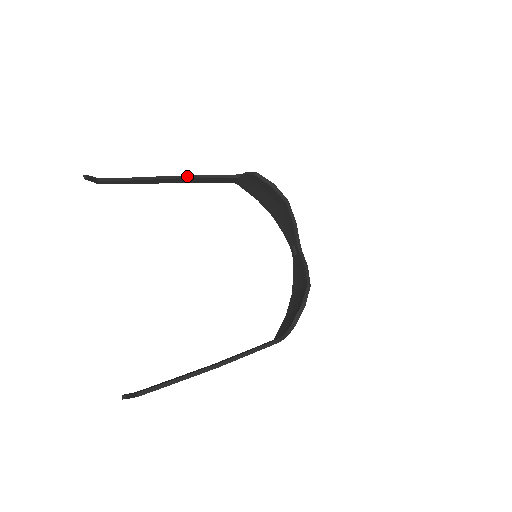
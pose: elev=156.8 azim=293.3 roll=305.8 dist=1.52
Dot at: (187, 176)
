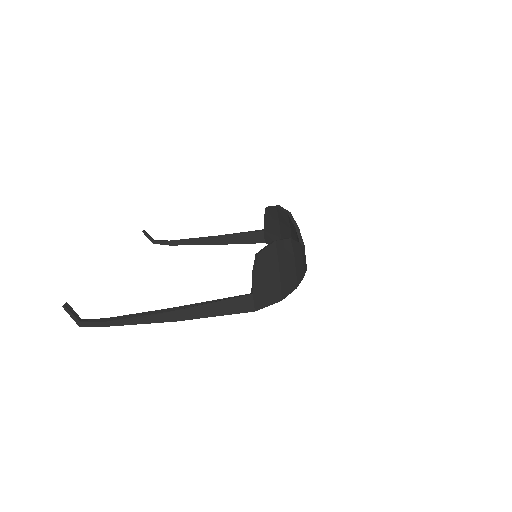
Dot at: (221, 235)
